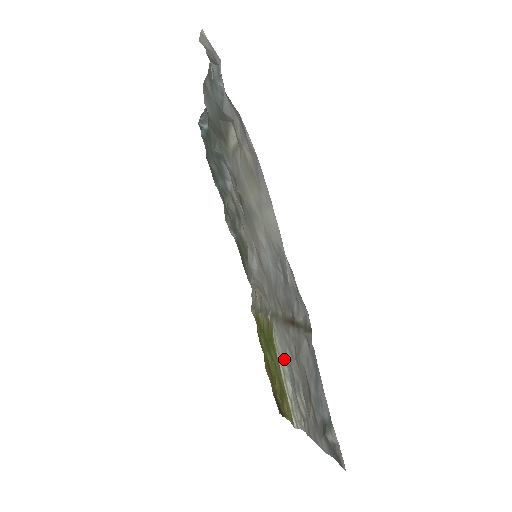
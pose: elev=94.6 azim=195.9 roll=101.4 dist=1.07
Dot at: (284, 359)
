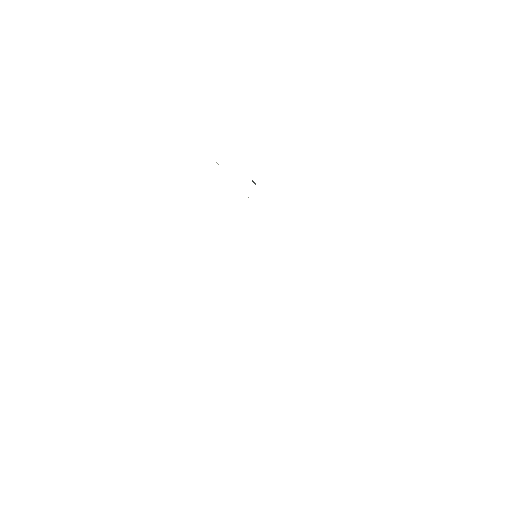
Dot at: occluded
